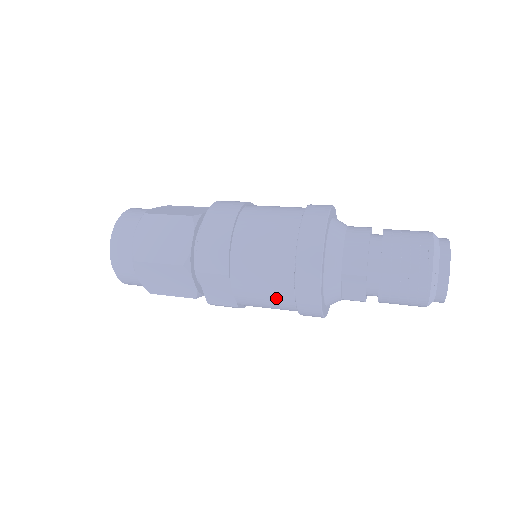
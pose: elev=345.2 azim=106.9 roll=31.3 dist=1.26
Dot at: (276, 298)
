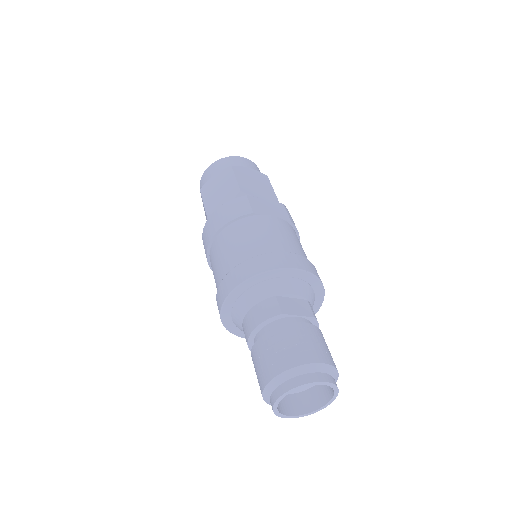
Dot at: occluded
